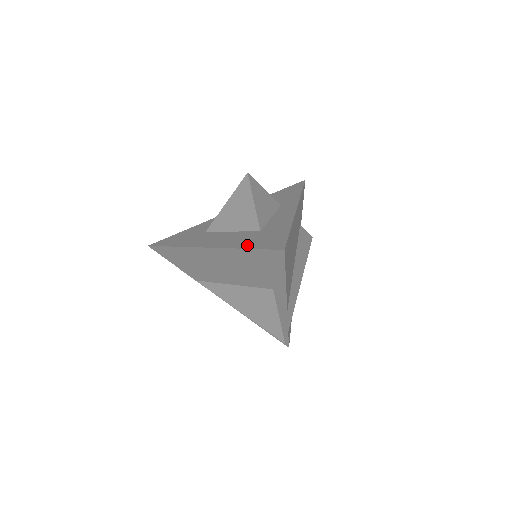
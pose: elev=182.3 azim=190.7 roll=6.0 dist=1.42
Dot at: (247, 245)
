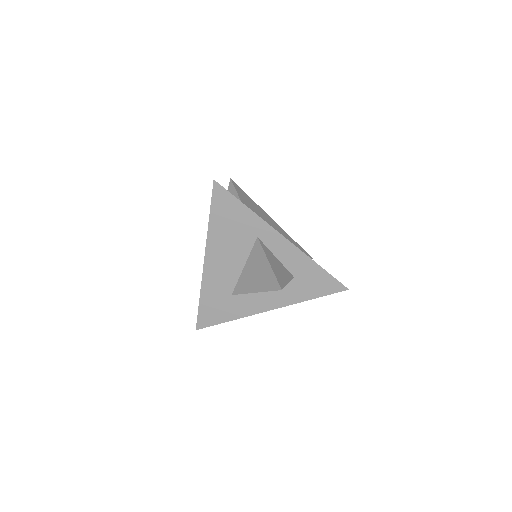
Dot at: (308, 296)
